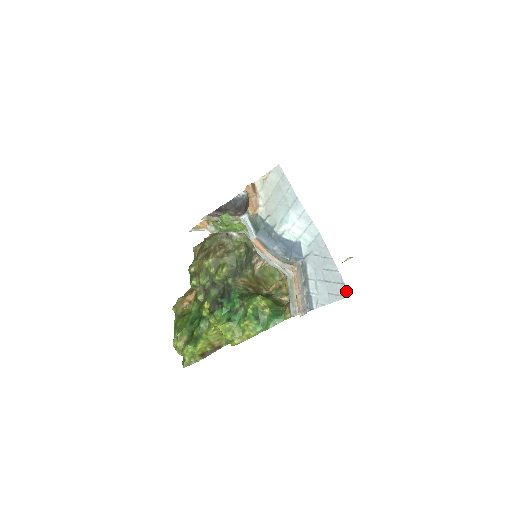
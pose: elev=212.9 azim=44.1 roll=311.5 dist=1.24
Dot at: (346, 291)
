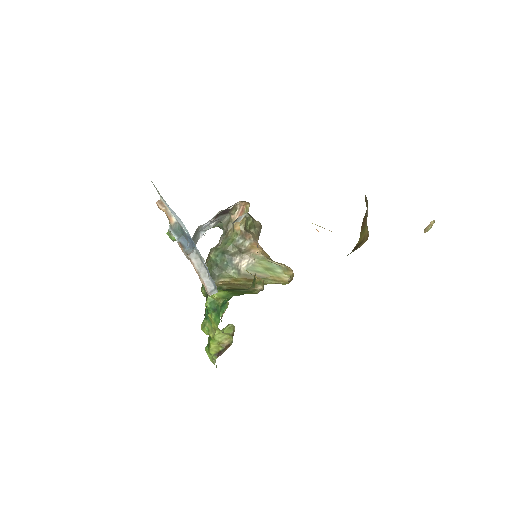
Dot at: occluded
